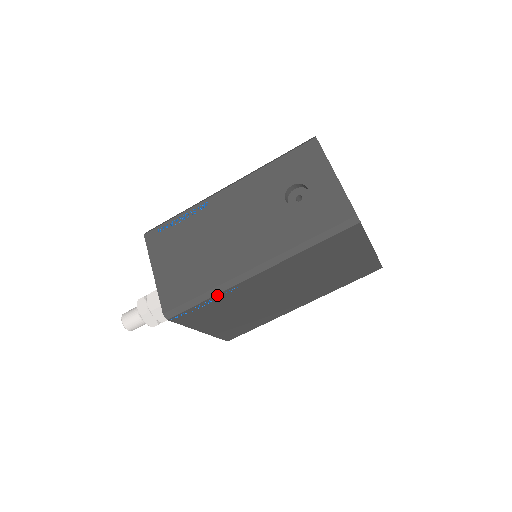
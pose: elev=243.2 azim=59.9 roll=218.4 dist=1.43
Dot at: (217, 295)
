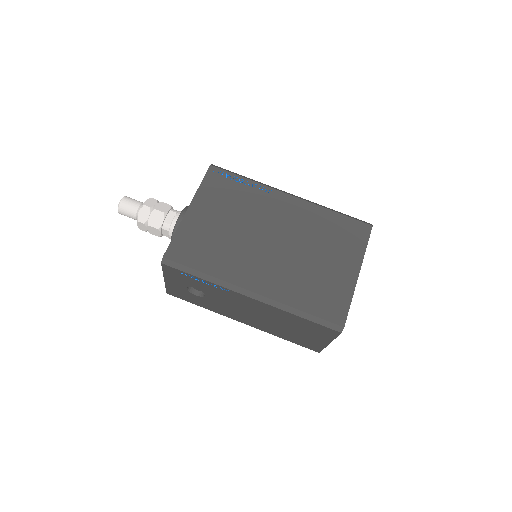
Dot at: (254, 183)
